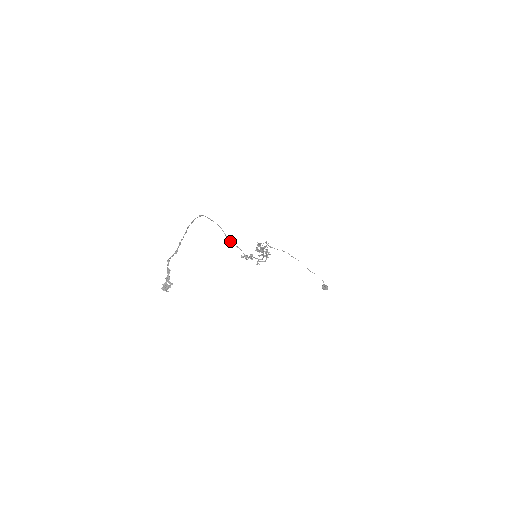
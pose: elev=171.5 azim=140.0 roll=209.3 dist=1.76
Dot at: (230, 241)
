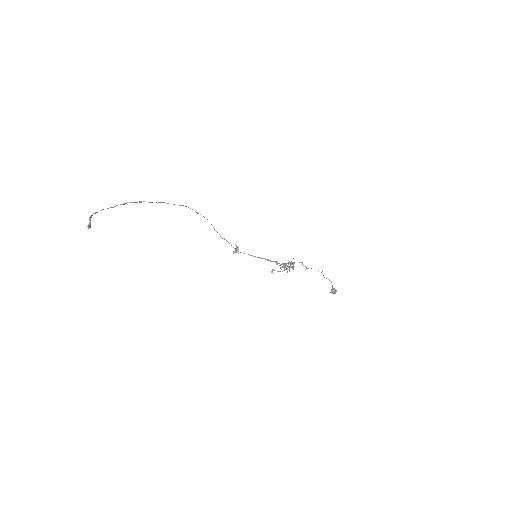
Dot at: occluded
